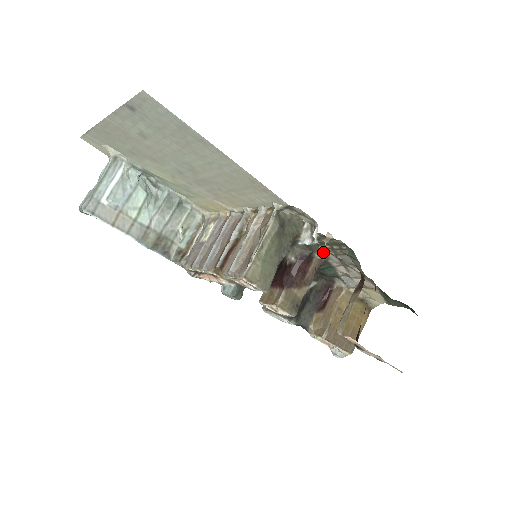
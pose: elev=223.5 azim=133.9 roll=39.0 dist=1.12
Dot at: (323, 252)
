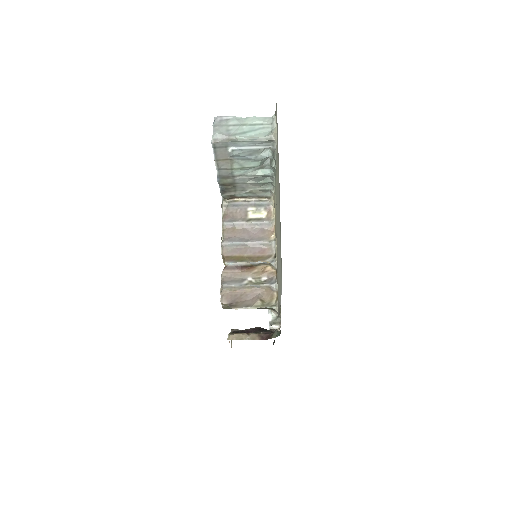
Dot at: occluded
